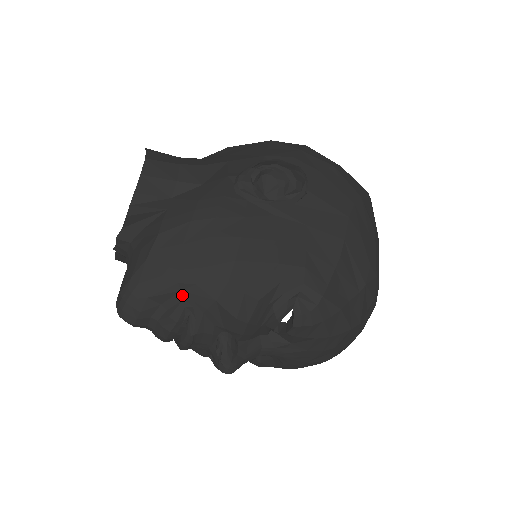
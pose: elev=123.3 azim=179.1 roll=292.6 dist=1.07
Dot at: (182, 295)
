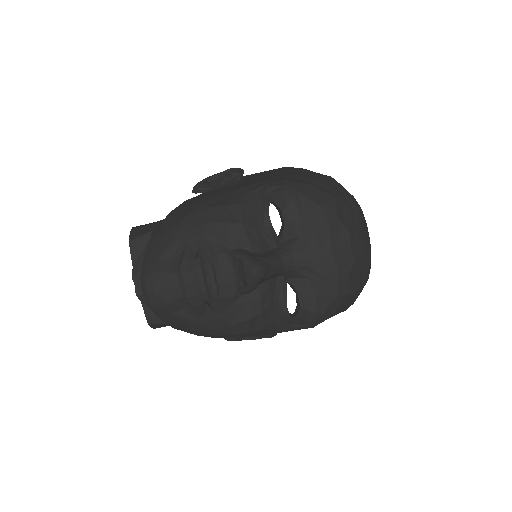
Dot at: (183, 240)
